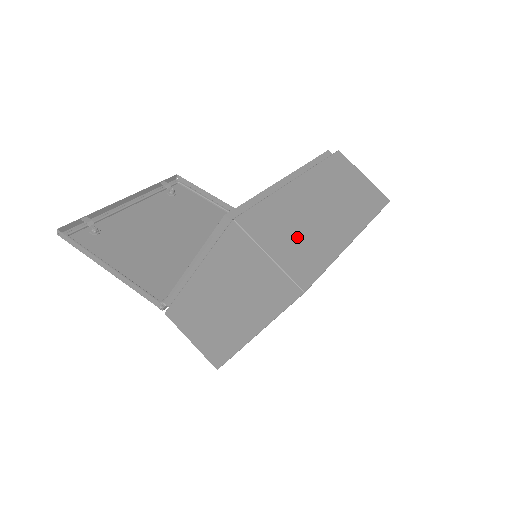
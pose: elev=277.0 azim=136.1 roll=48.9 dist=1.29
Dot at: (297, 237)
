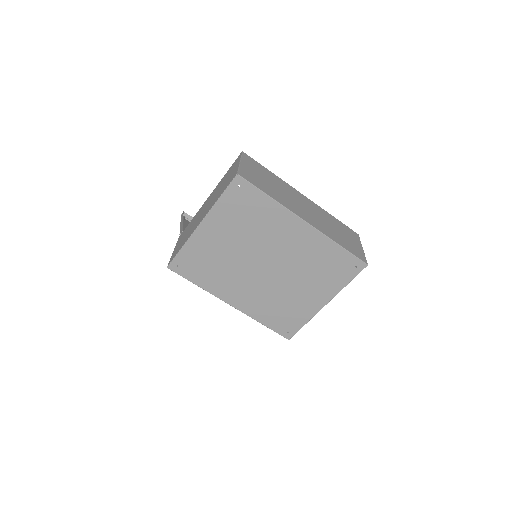
Dot at: (267, 182)
